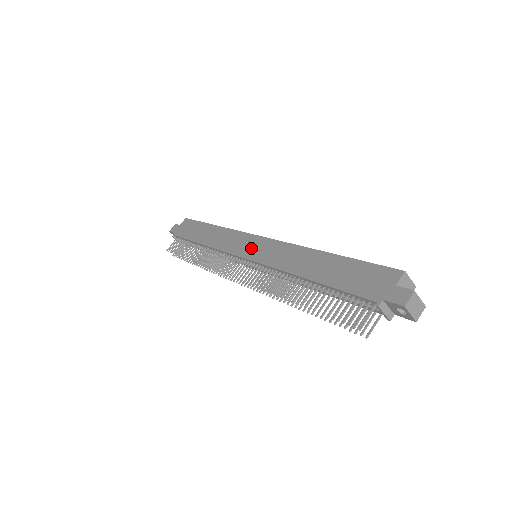
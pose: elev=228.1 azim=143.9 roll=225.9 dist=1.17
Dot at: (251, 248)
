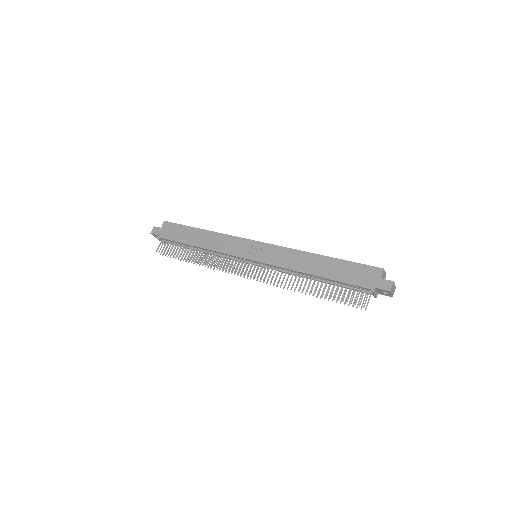
Dot at: (253, 251)
